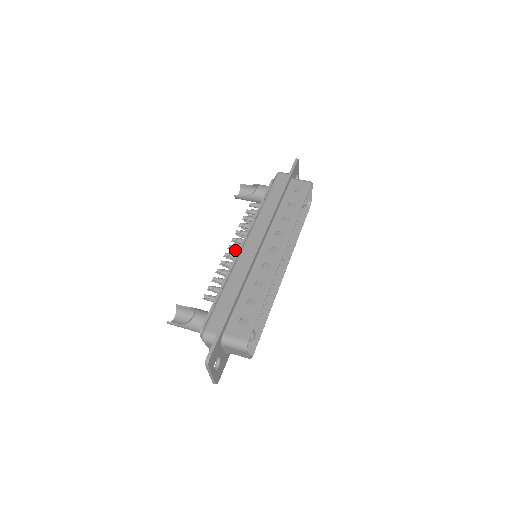
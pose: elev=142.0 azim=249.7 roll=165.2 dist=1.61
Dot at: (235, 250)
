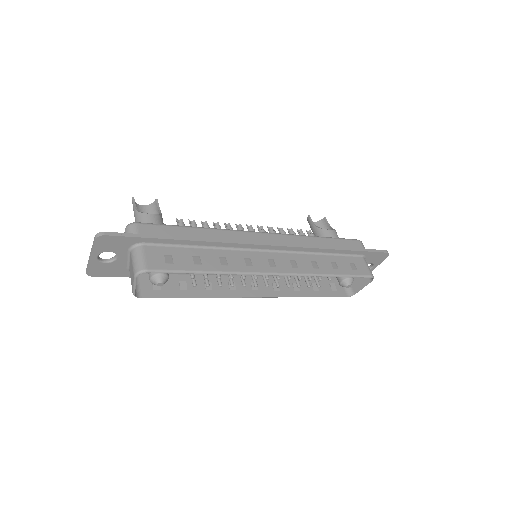
Dot at: occluded
